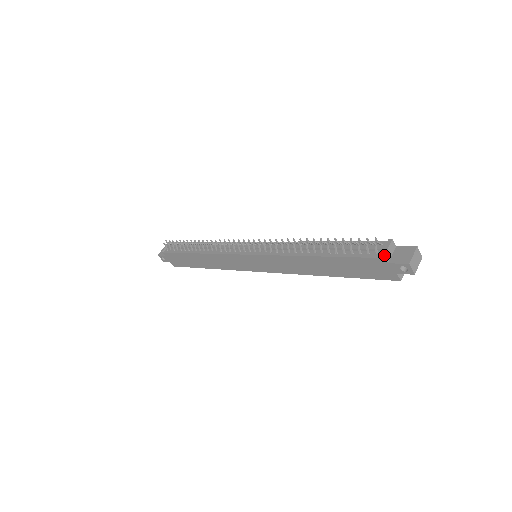
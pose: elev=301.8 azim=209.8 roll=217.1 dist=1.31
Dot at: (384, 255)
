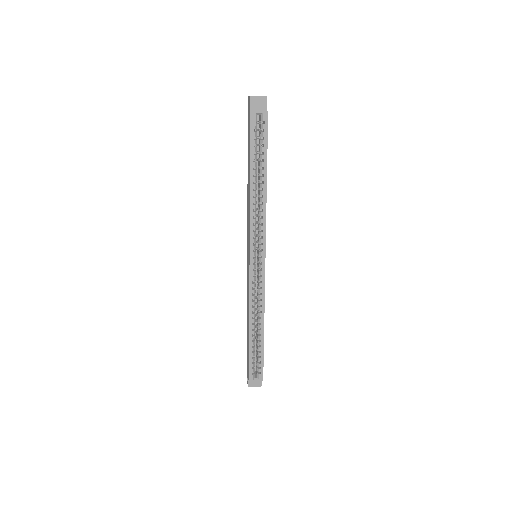
Dot at: occluded
